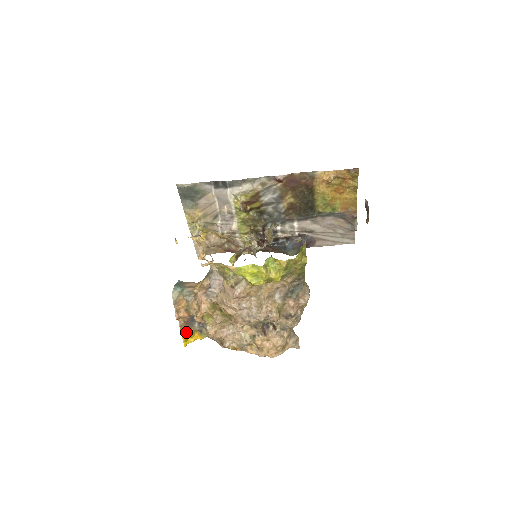
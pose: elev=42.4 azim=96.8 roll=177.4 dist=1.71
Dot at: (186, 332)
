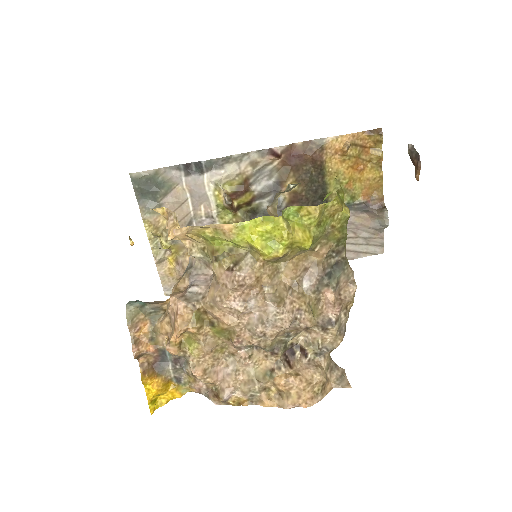
Dot at: (152, 383)
